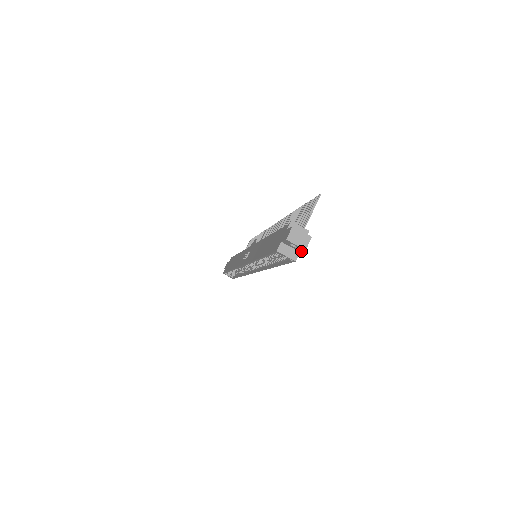
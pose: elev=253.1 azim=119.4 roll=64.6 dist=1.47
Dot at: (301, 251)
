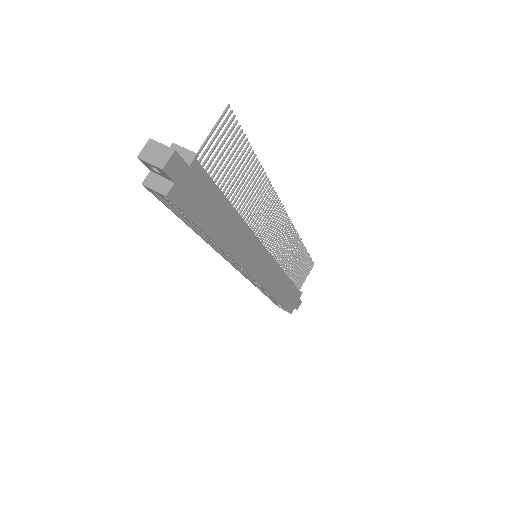
Dot at: (170, 178)
